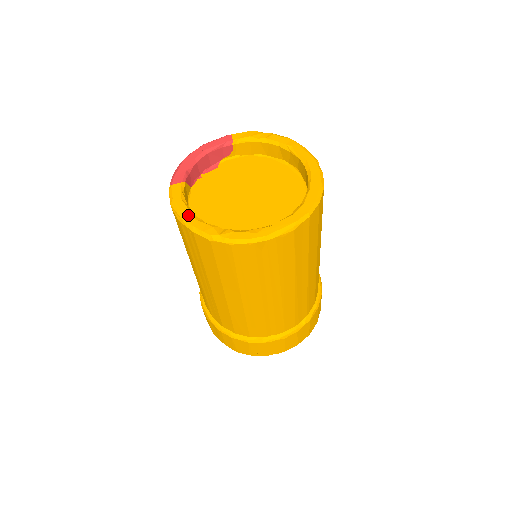
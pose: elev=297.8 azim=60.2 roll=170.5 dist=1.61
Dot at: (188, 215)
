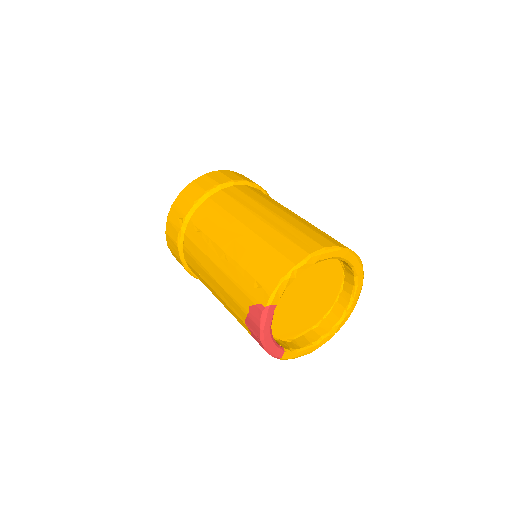
Dot at: (311, 350)
